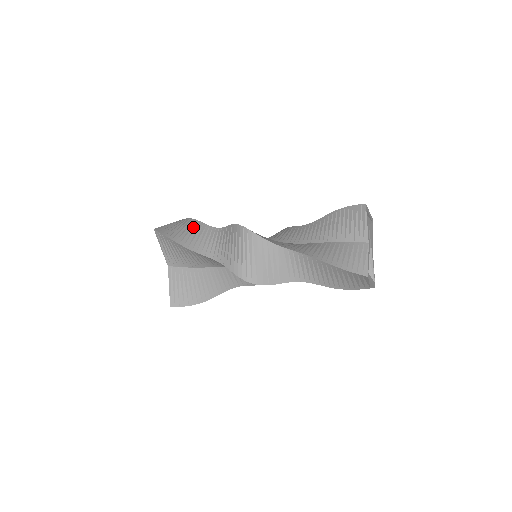
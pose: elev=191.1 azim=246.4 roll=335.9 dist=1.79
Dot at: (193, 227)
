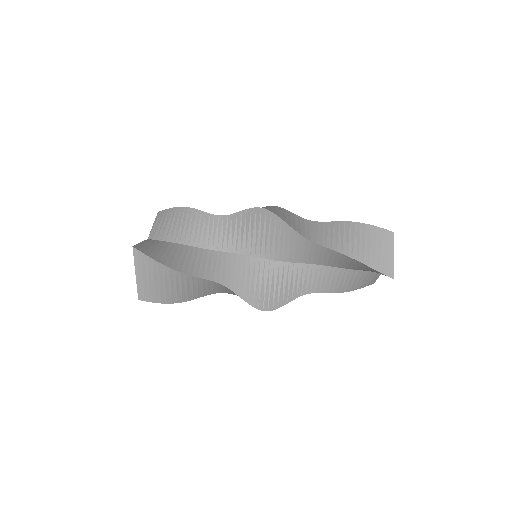
Dot at: (182, 282)
